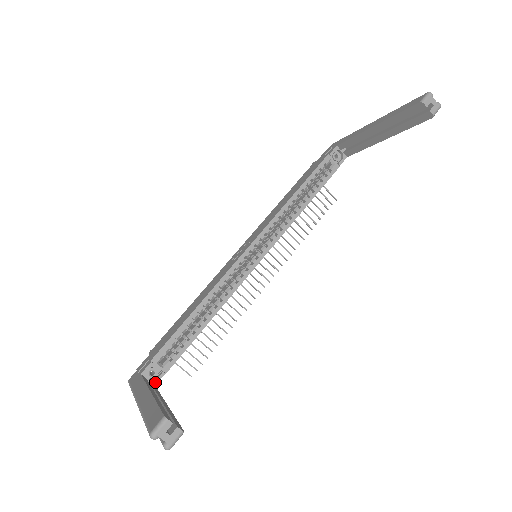
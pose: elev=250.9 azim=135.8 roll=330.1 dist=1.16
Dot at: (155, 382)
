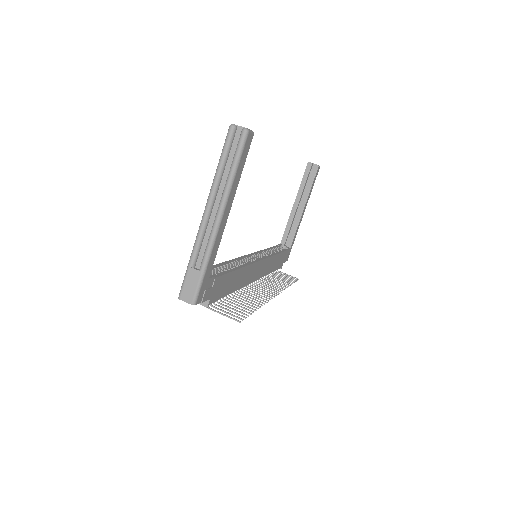
Dot at: (208, 277)
